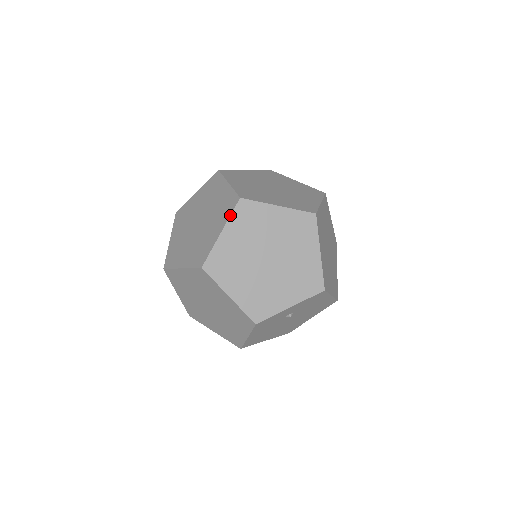
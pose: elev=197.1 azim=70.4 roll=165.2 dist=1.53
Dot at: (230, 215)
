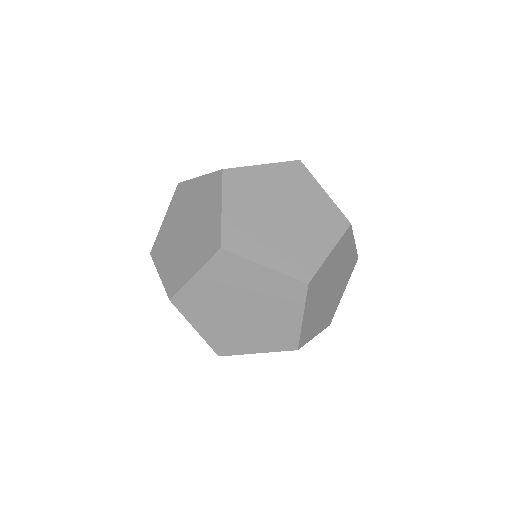
Dot at: (206, 262)
